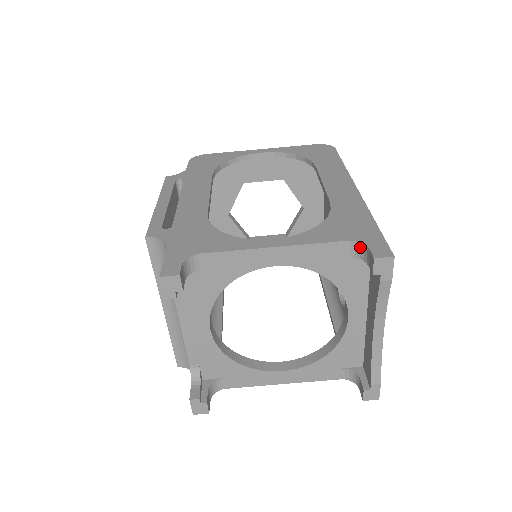
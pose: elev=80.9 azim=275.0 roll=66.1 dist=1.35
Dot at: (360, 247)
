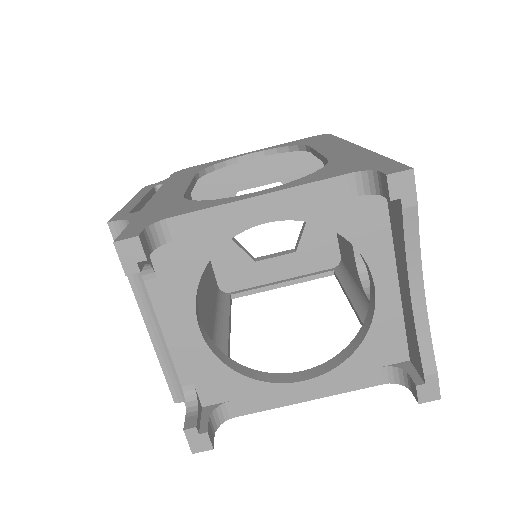
Dot at: (368, 177)
